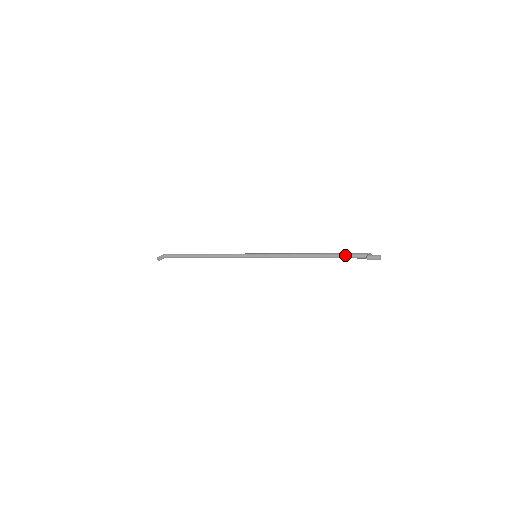
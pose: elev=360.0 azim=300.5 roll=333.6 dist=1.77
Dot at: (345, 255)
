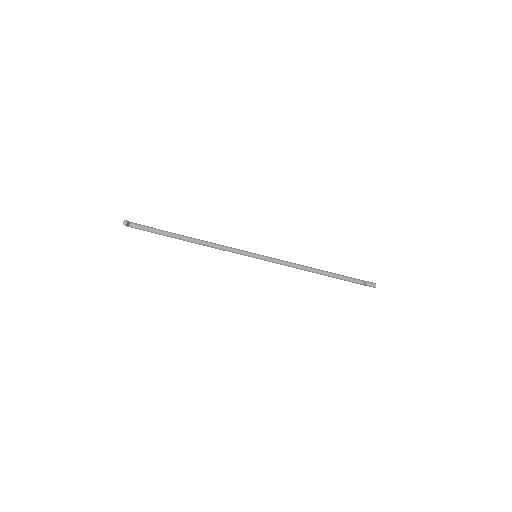
Dot at: (346, 277)
